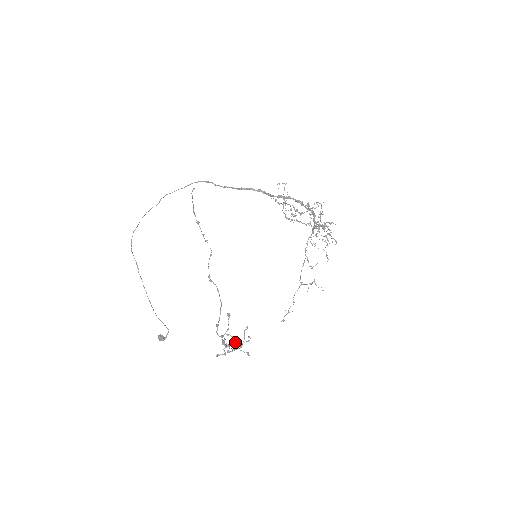
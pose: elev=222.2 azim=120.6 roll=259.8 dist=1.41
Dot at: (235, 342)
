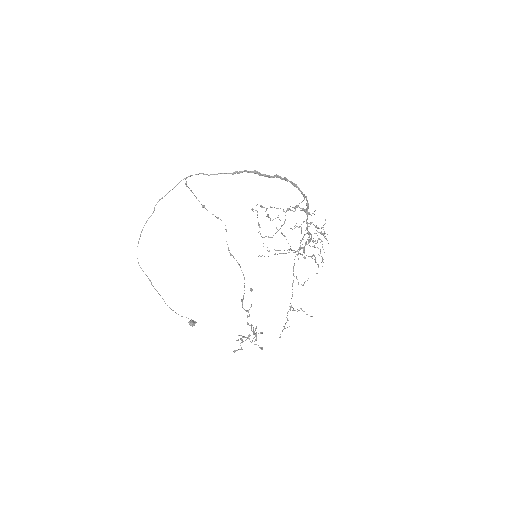
Dot at: occluded
